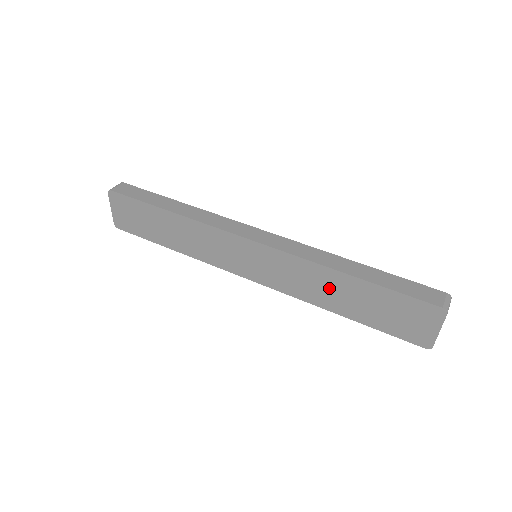
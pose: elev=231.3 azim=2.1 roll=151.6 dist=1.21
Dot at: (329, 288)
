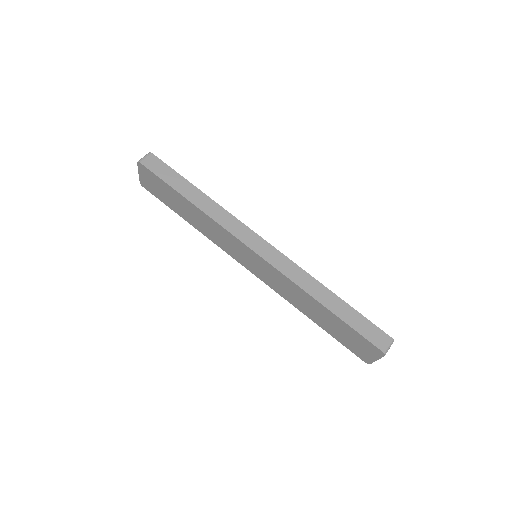
Dot at: (306, 304)
